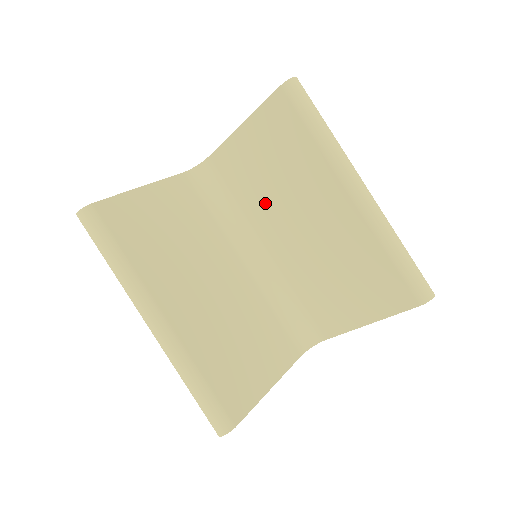
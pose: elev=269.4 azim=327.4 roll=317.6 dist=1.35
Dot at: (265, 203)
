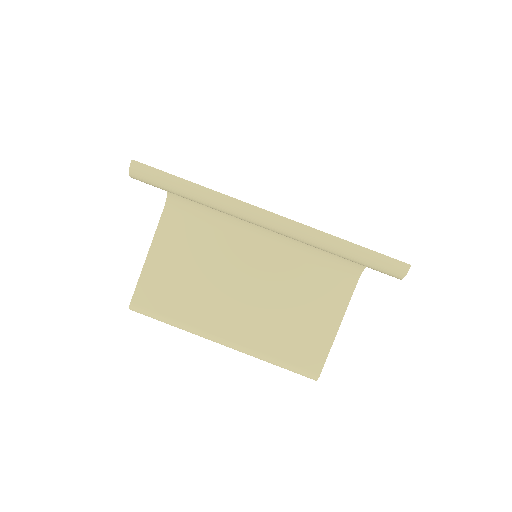
Dot at: occluded
